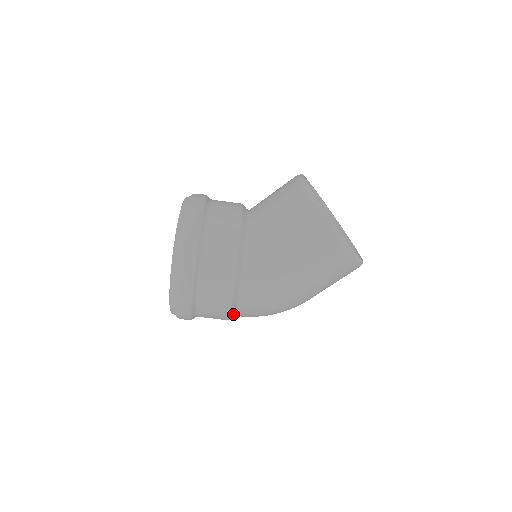
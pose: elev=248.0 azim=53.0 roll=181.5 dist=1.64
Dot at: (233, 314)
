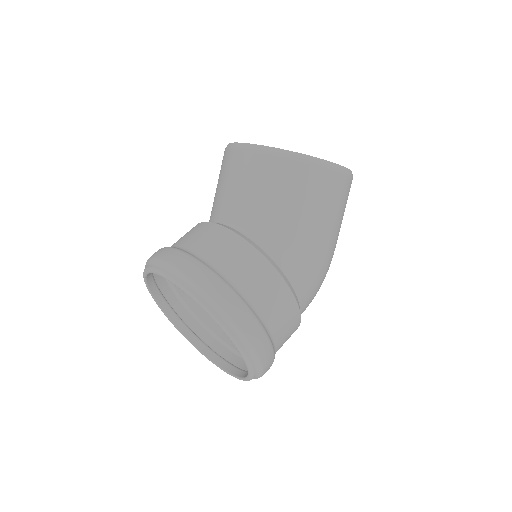
Dot at: occluded
